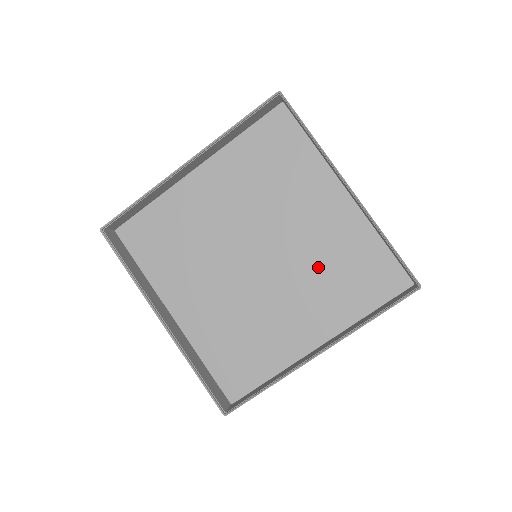
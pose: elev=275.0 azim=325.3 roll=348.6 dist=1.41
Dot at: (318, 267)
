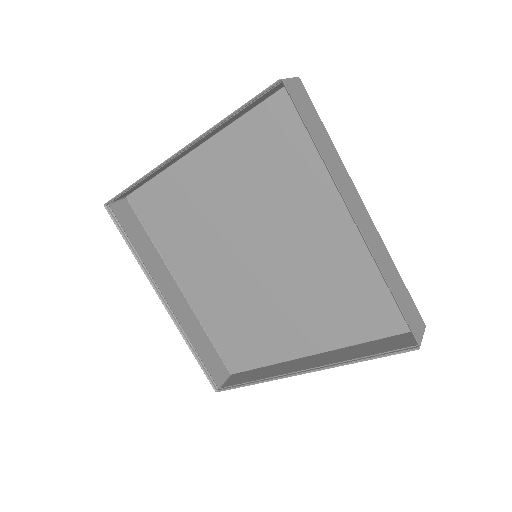
Dot at: (320, 282)
